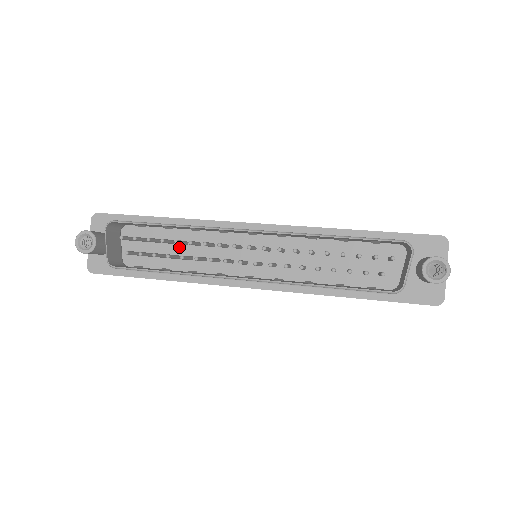
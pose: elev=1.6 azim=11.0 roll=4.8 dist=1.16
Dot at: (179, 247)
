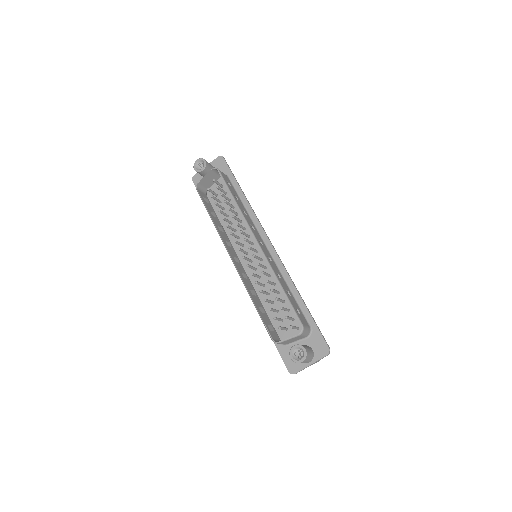
Dot at: occluded
